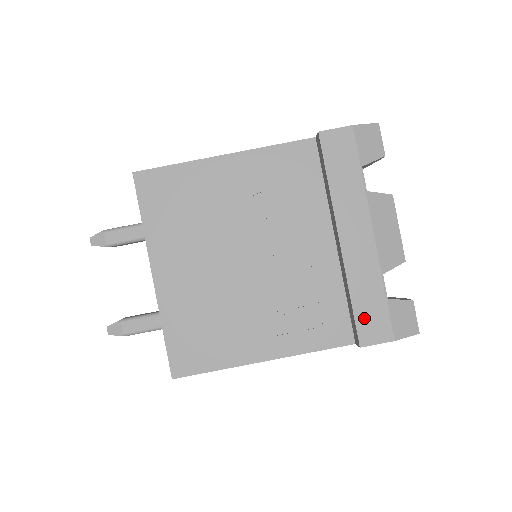
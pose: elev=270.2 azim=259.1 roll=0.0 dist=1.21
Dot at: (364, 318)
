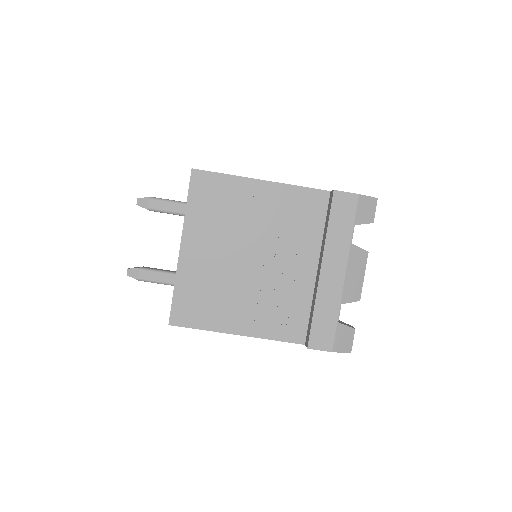
Dot at: (317, 329)
